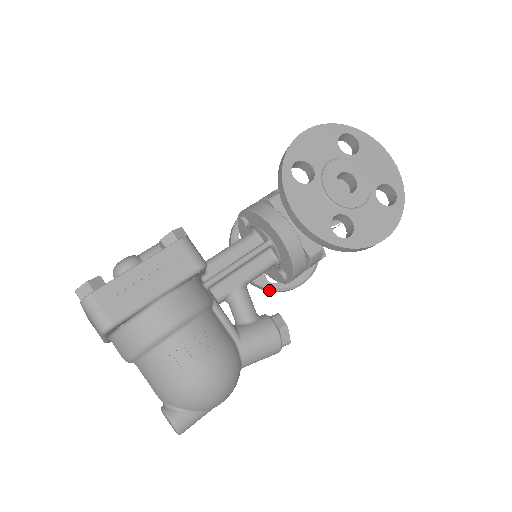
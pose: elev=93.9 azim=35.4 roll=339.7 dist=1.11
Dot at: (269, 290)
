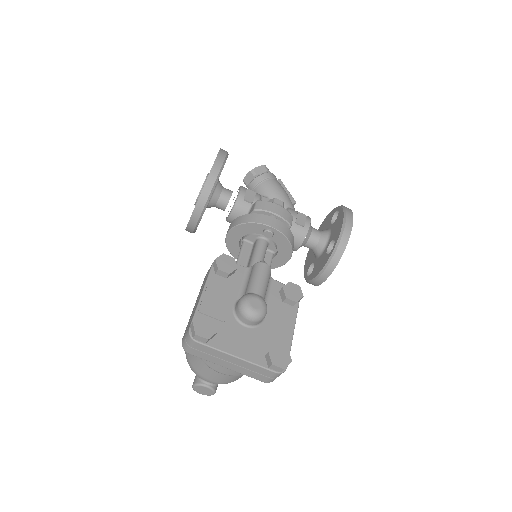
Dot at: (190, 232)
